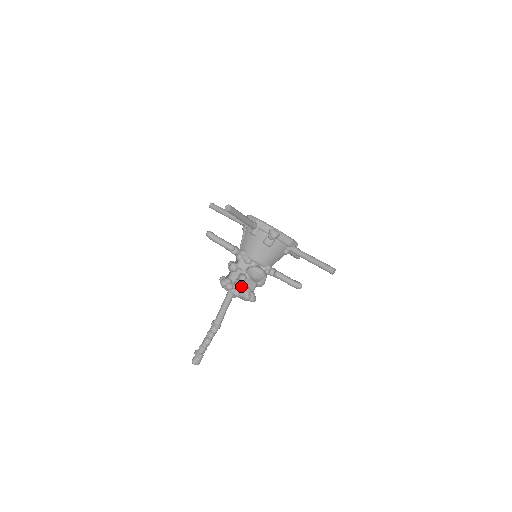
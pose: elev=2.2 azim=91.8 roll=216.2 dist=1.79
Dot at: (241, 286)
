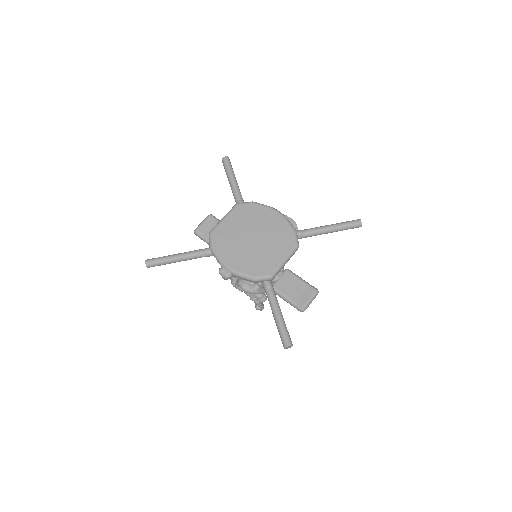
Dot at: occluded
